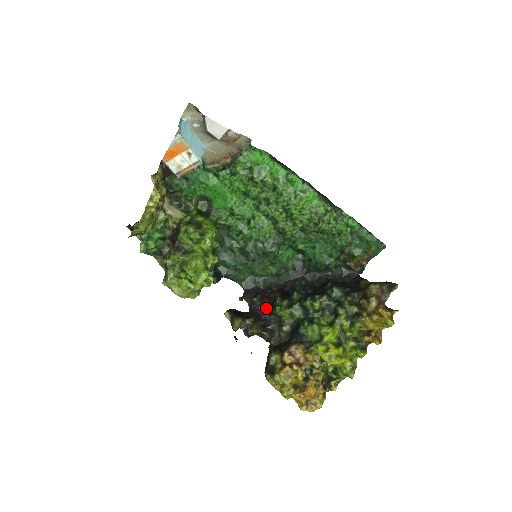
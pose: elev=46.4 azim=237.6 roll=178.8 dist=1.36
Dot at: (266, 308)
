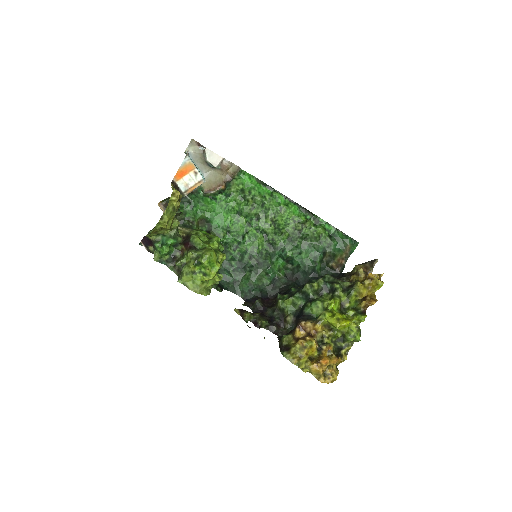
Dot at: (268, 308)
